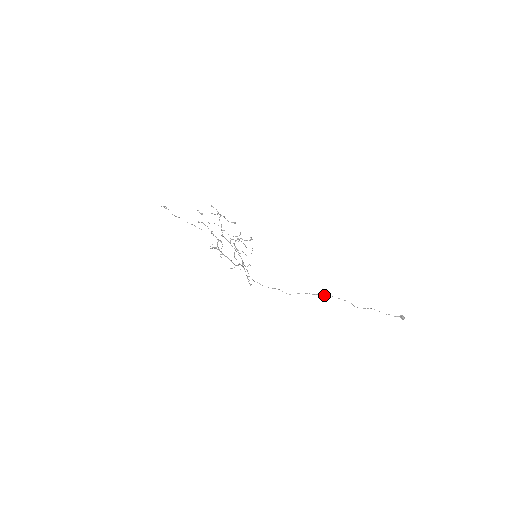
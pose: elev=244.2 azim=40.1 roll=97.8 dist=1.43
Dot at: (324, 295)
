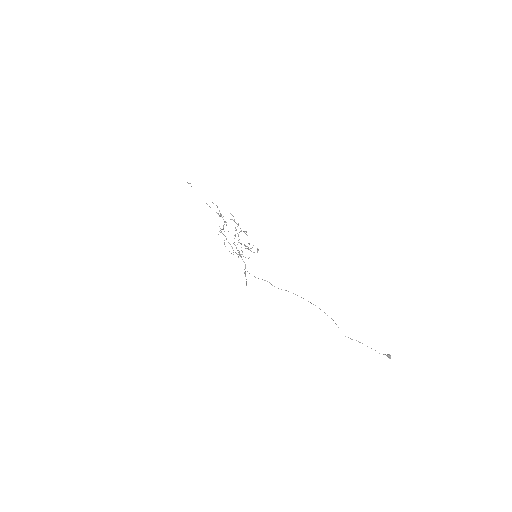
Dot at: occluded
